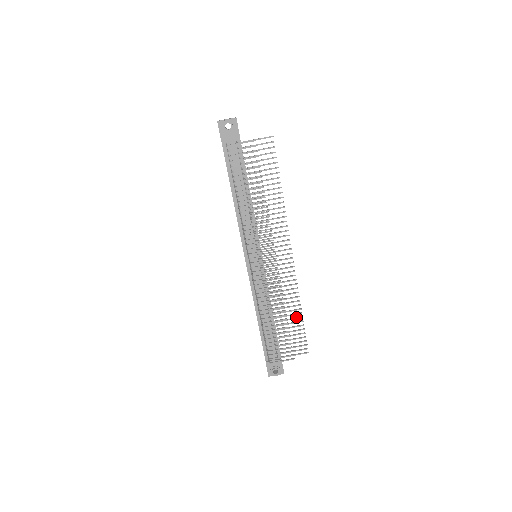
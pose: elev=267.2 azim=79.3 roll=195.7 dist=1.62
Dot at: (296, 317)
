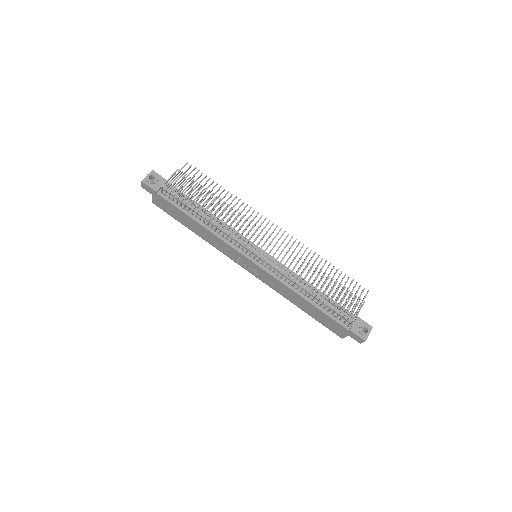
Dot at: (330, 271)
